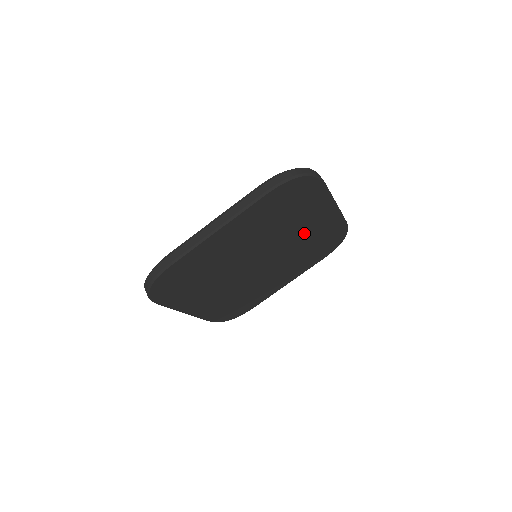
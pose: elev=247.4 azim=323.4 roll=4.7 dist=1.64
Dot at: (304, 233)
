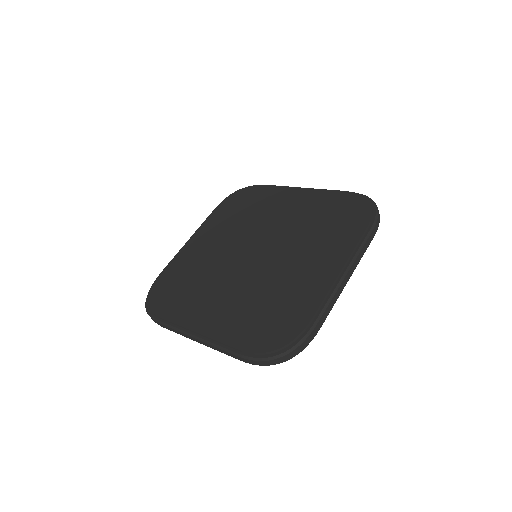
Dot at: occluded
